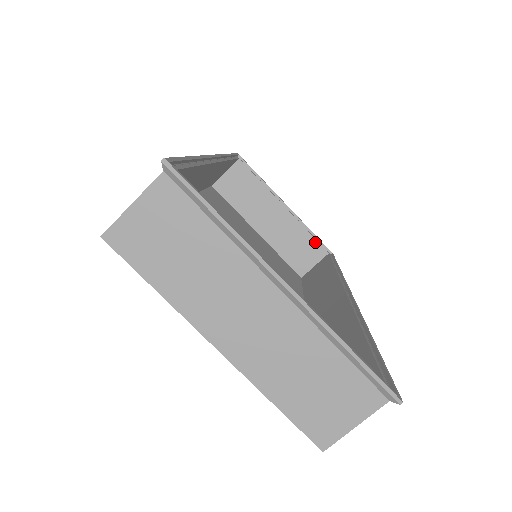
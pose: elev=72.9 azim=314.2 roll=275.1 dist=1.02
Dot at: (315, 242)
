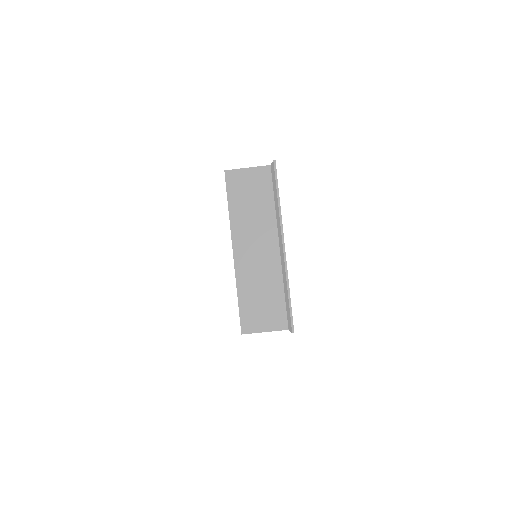
Dot at: occluded
